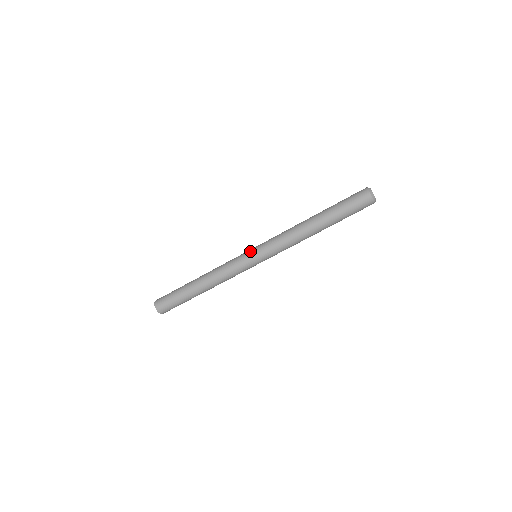
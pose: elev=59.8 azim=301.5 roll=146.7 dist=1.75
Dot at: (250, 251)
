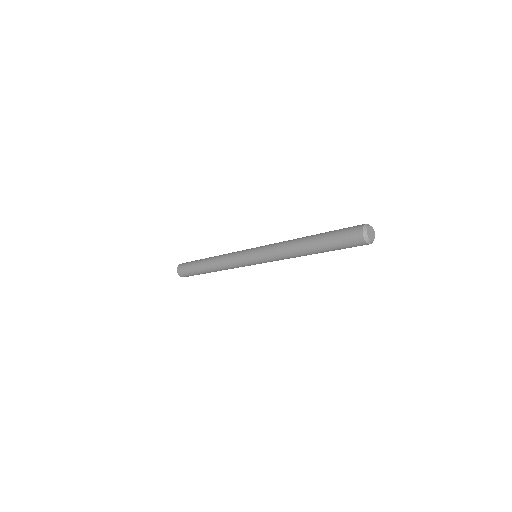
Dot at: (248, 256)
